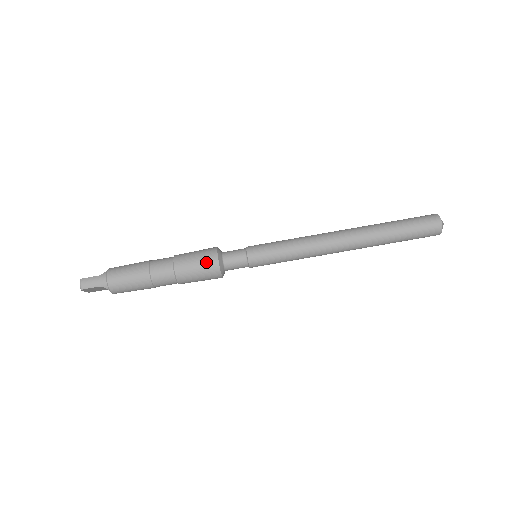
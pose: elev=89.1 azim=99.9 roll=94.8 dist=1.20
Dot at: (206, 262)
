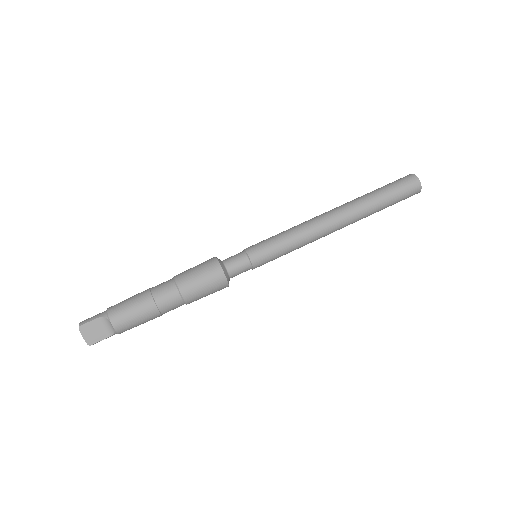
Dot at: (204, 262)
